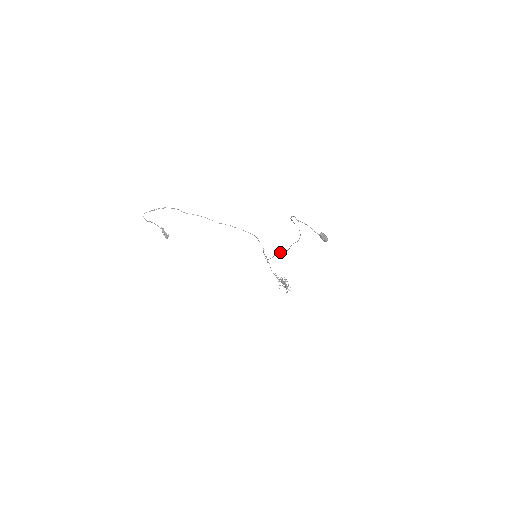
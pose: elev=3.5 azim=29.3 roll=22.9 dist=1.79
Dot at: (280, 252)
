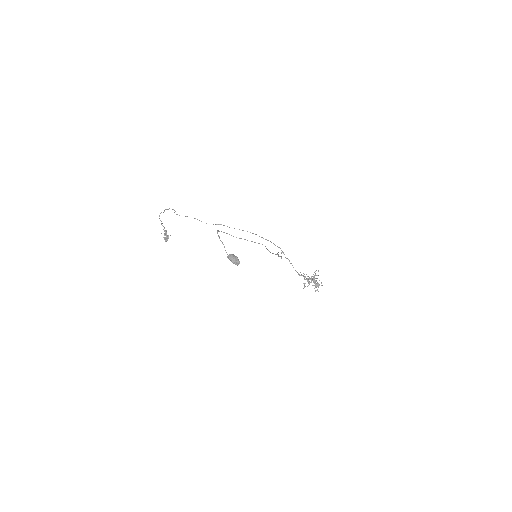
Dot at: (278, 252)
